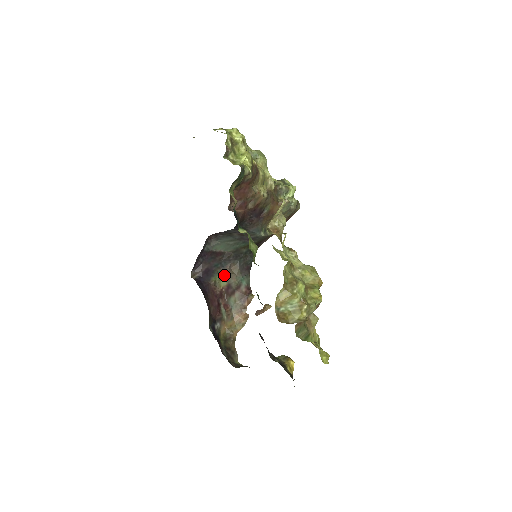
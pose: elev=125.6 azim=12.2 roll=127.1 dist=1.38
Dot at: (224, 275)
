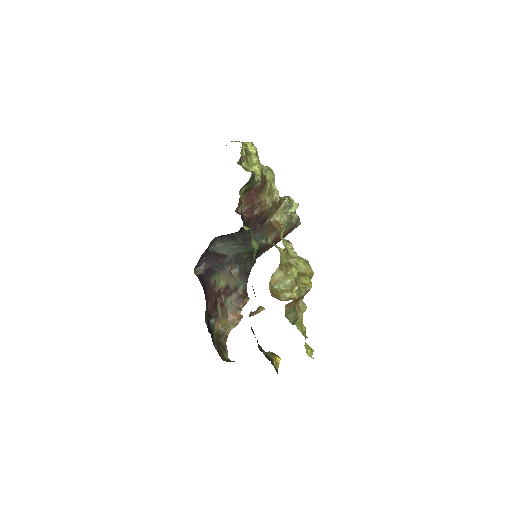
Dot at: (224, 276)
